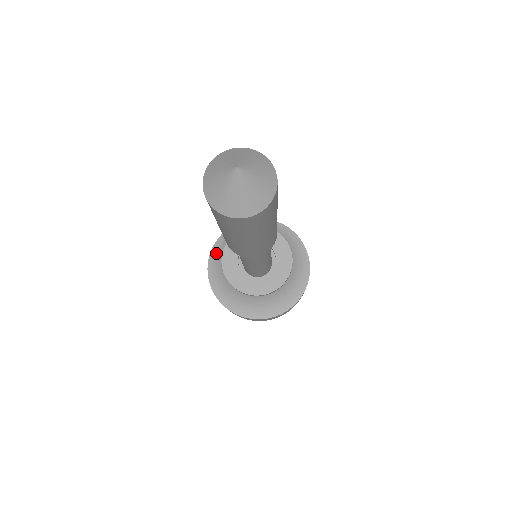
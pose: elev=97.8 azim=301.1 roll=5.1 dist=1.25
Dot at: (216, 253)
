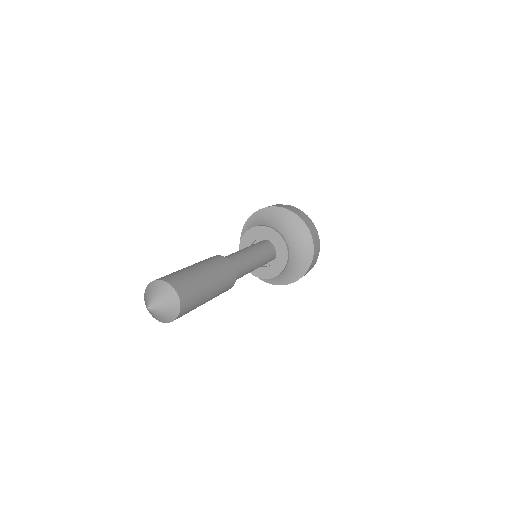
Dot at: occluded
